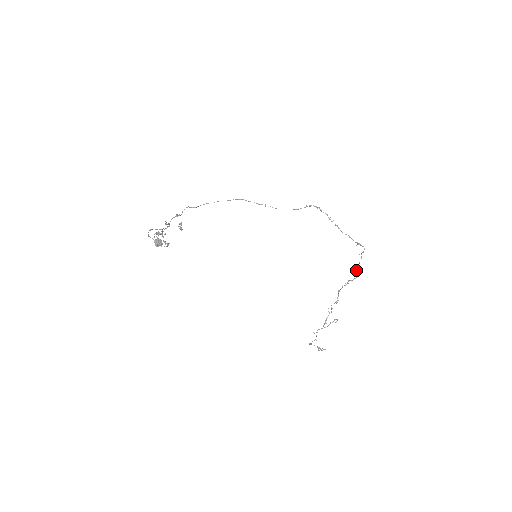
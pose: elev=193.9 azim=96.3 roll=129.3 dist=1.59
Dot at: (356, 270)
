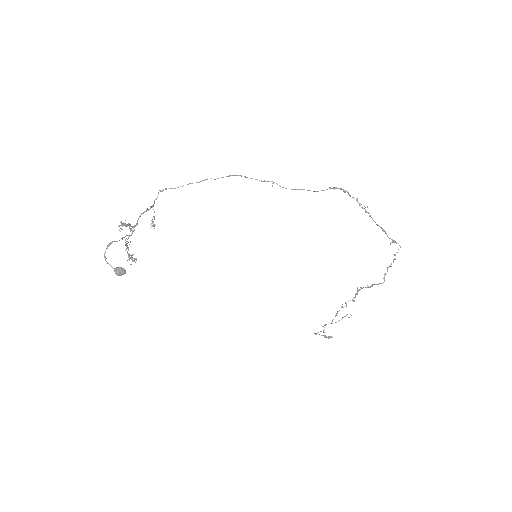
Dot at: (385, 273)
